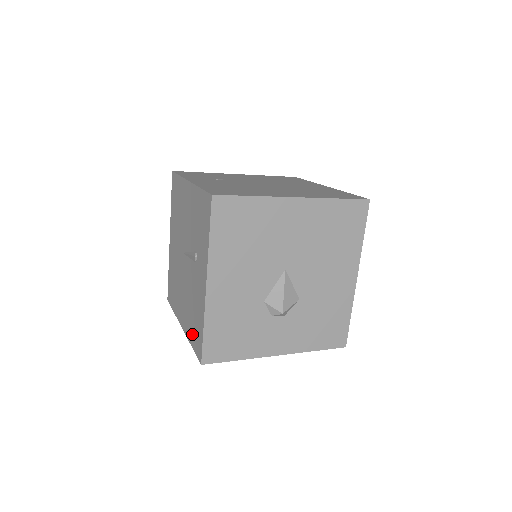
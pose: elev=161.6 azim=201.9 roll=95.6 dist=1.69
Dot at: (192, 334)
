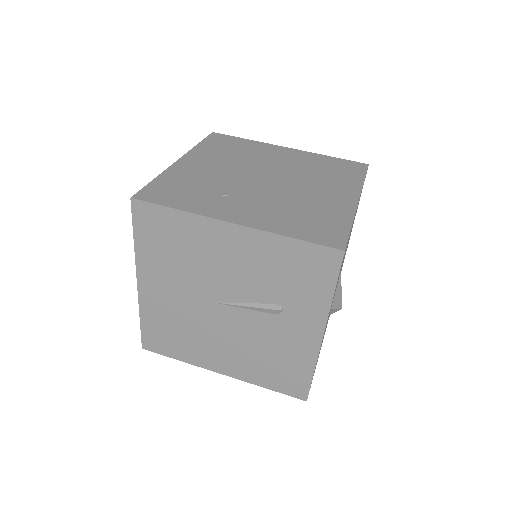
Dot at: (269, 379)
